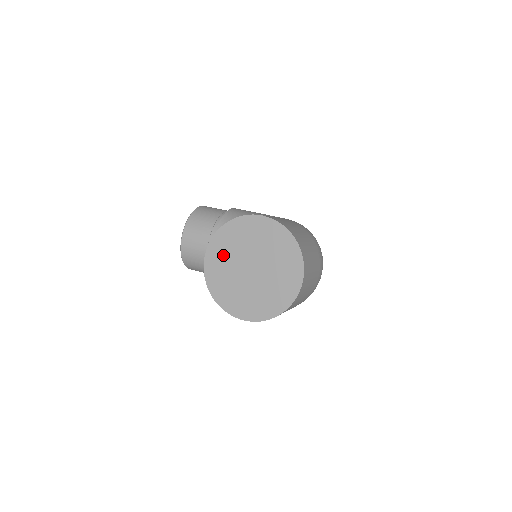
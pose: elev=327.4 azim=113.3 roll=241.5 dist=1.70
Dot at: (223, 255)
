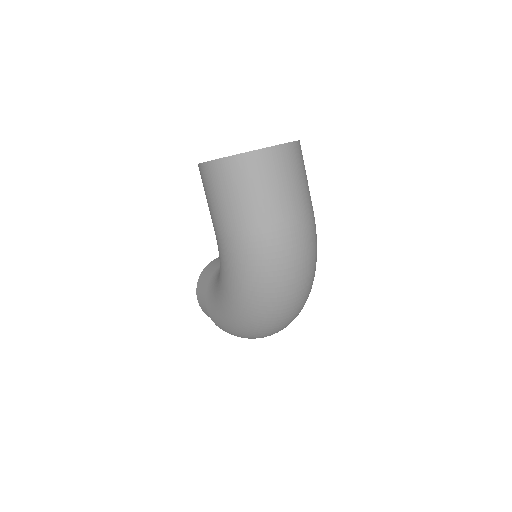
Dot at: occluded
